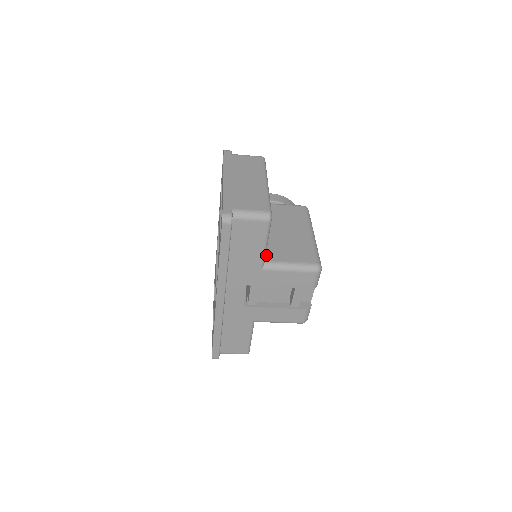
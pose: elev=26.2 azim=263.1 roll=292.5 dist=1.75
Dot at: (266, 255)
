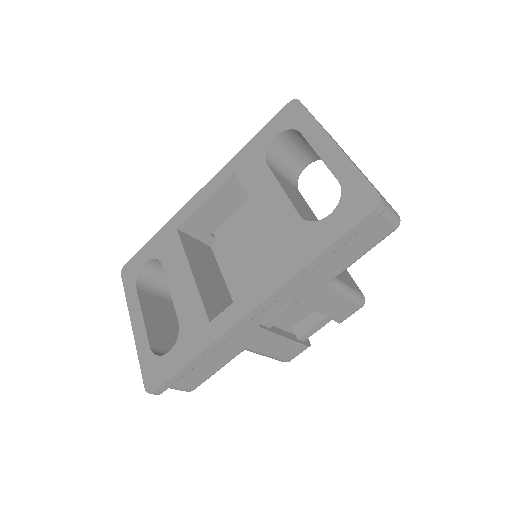
Dot at: occluded
